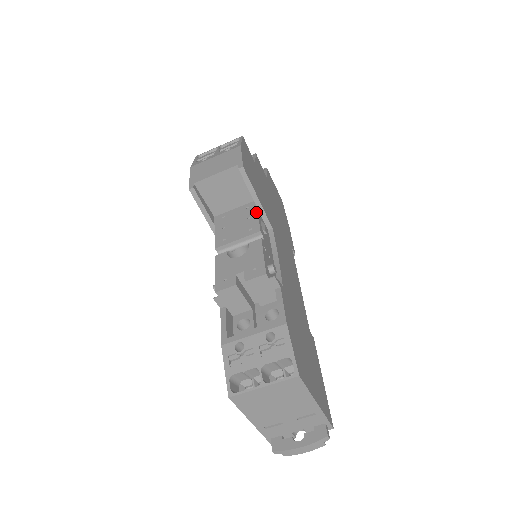
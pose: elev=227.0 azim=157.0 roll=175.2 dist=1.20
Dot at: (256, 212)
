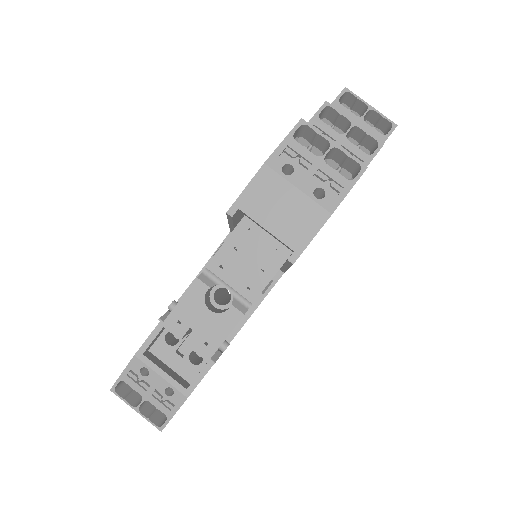
Dot at: (275, 271)
